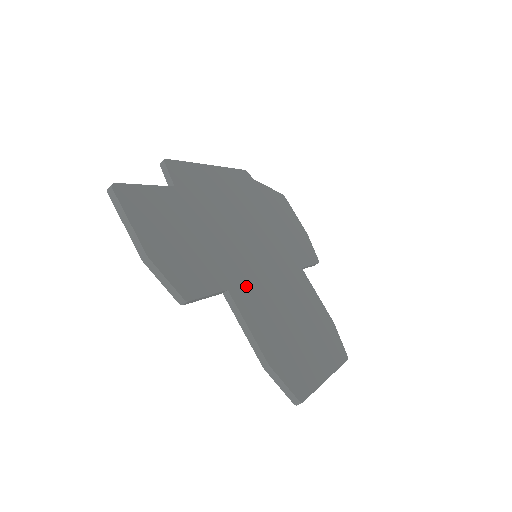
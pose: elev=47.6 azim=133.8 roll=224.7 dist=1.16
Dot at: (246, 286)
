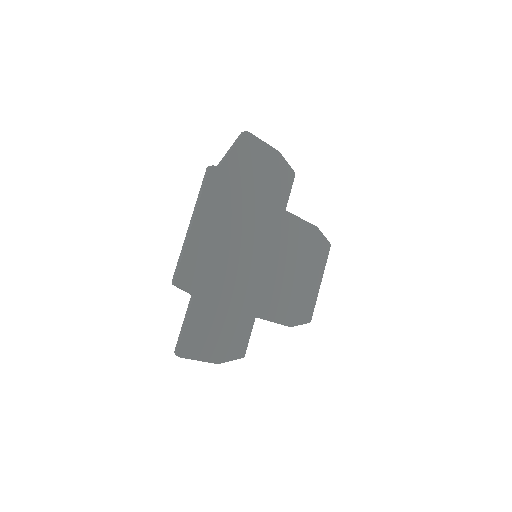
Dot at: (262, 297)
